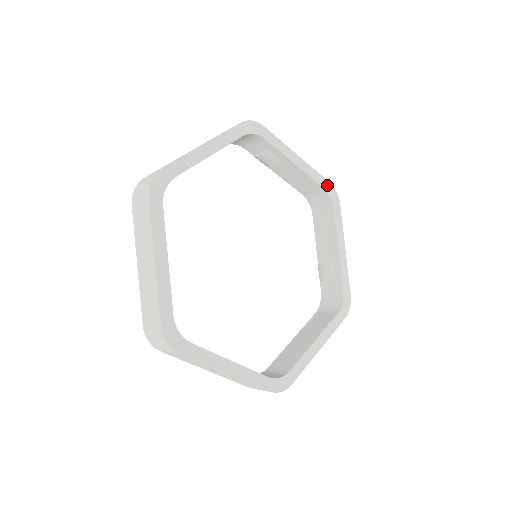
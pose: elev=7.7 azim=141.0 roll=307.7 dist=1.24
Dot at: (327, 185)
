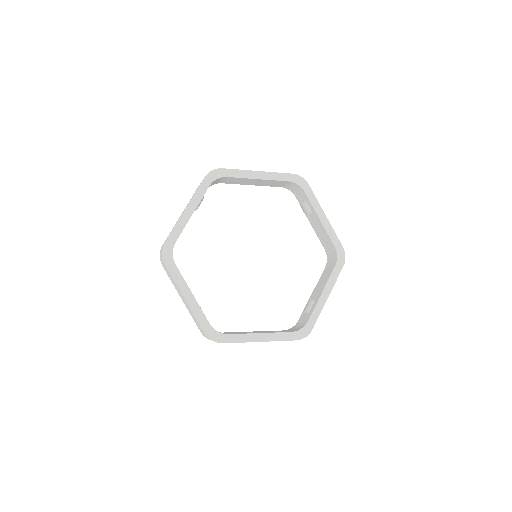
Dot at: (339, 247)
